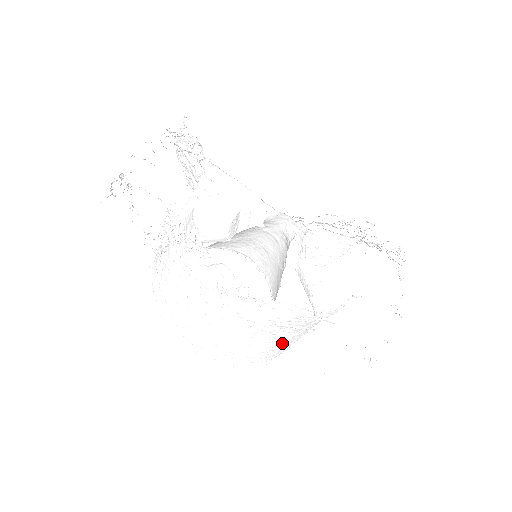
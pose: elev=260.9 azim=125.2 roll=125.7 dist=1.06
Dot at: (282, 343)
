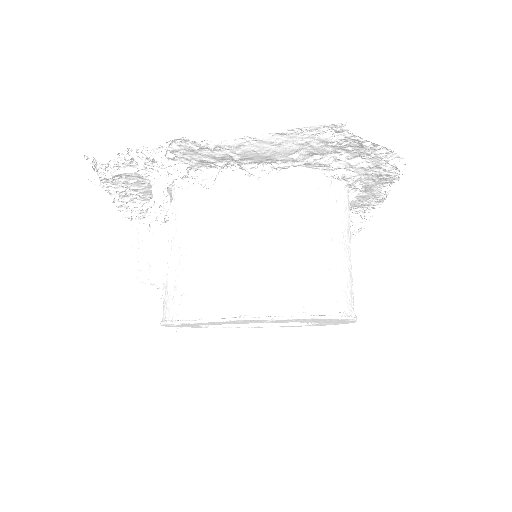
Dot at: (334, 260)
